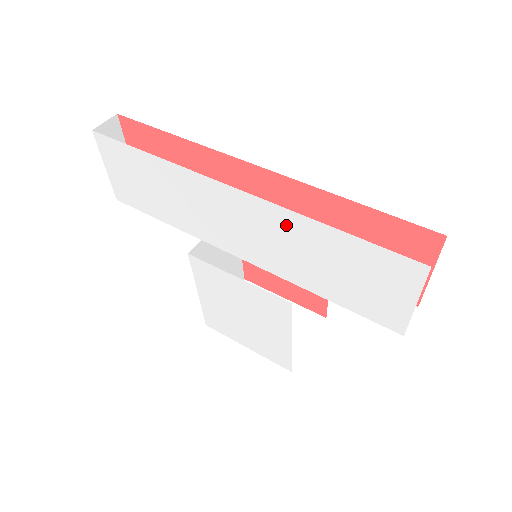
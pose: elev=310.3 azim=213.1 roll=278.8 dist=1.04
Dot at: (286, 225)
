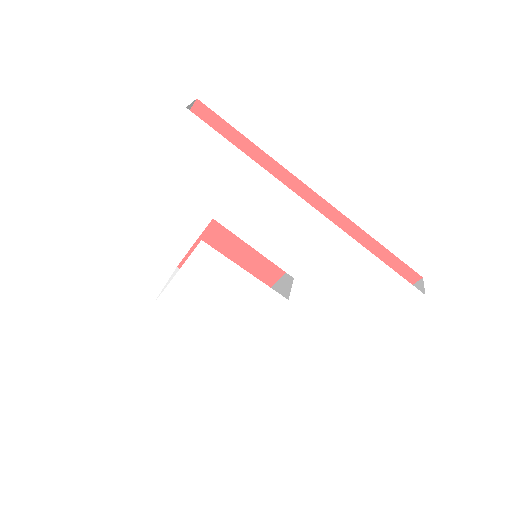
Dot at: (339, 246)
